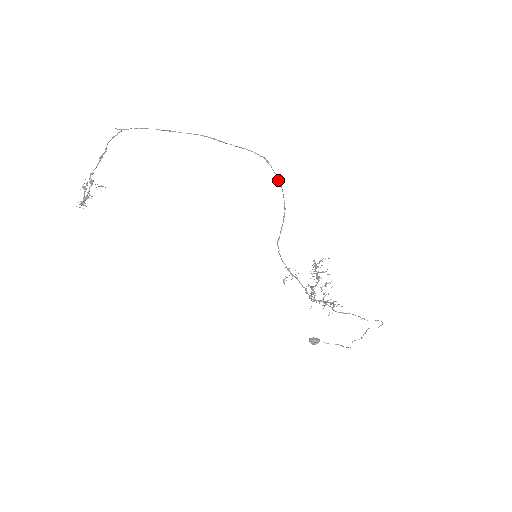
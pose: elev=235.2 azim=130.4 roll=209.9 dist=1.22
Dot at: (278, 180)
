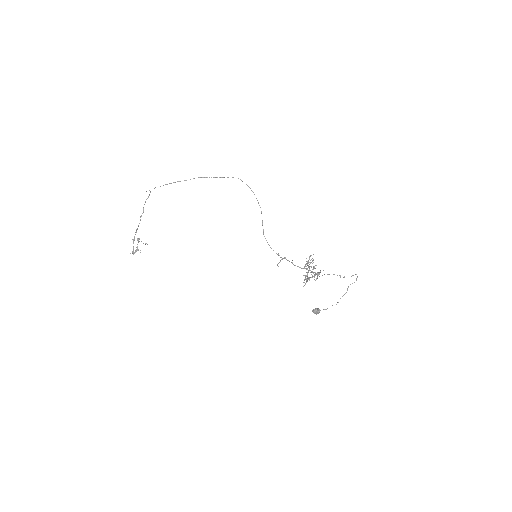
Dot at: occluded
